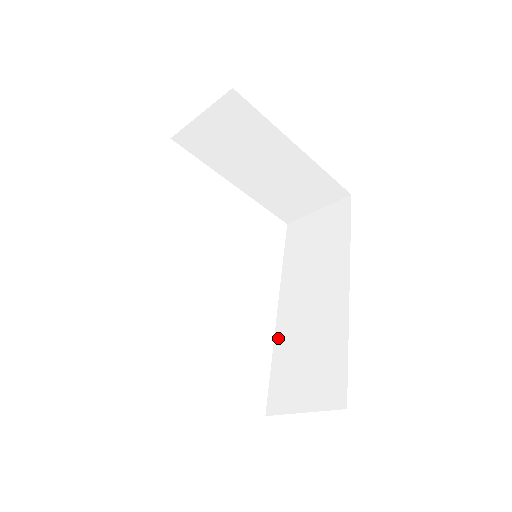
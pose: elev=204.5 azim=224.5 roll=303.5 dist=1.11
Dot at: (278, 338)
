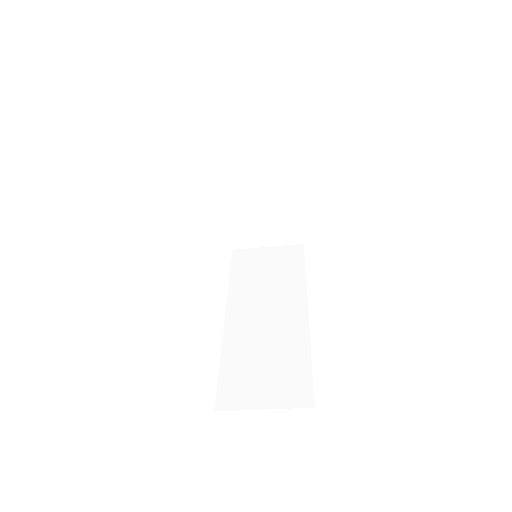
Dot at: (228, 342)
